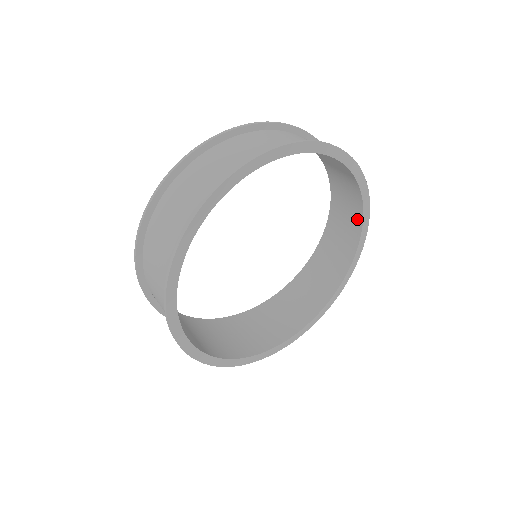
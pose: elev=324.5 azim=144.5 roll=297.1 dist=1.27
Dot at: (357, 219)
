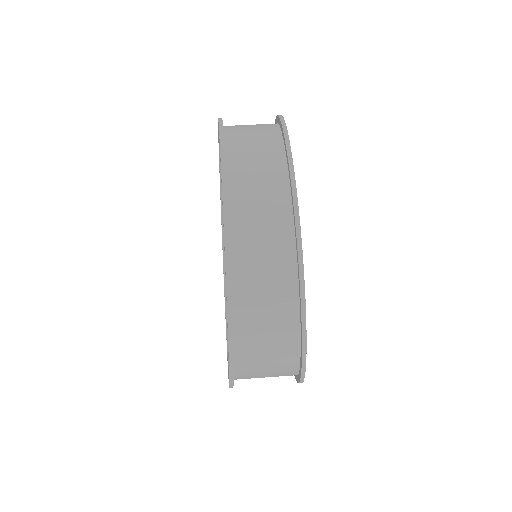
Dot at: occluded
